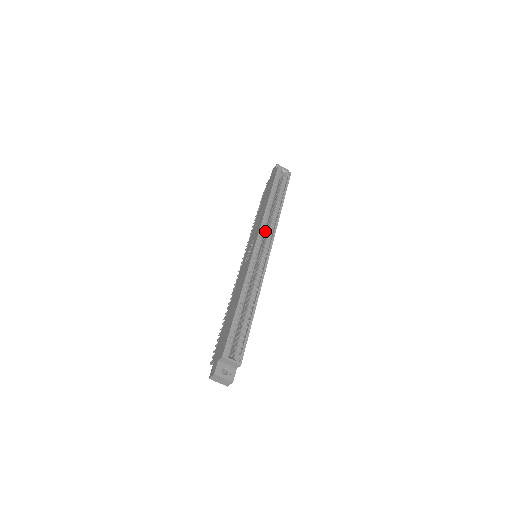
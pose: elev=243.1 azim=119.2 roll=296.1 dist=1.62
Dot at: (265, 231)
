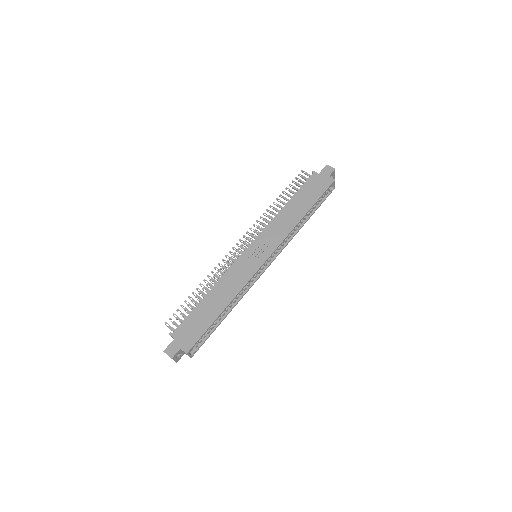
Dot at: occluded
